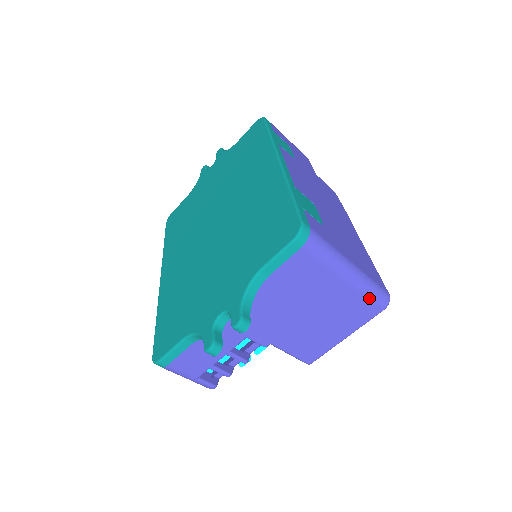
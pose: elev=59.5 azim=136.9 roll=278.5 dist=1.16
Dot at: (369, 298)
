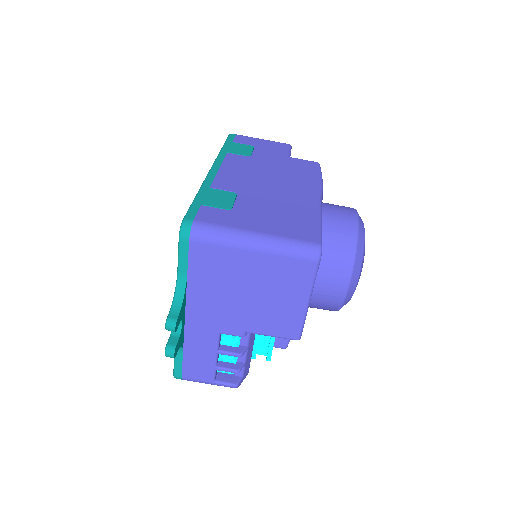
Dot at: (291, 257)
